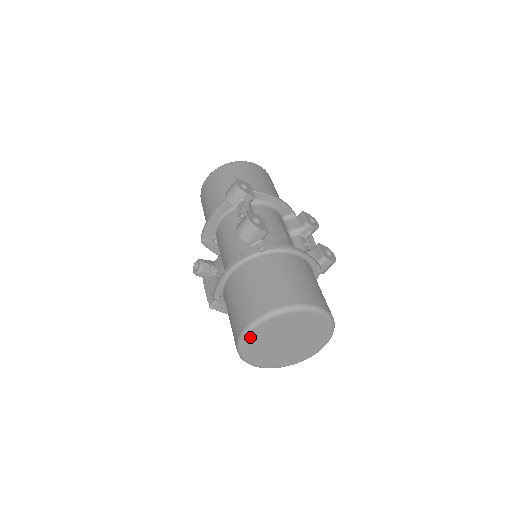
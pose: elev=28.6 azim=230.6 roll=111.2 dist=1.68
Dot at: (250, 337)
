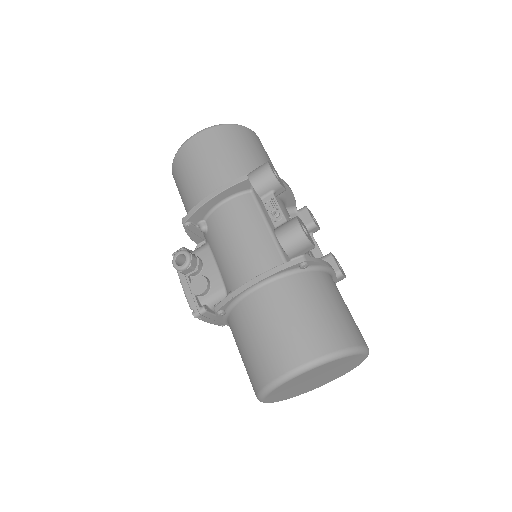
Dot at: (290, 381)
